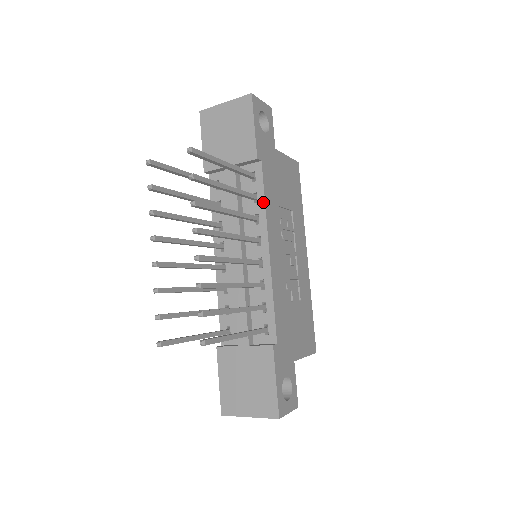
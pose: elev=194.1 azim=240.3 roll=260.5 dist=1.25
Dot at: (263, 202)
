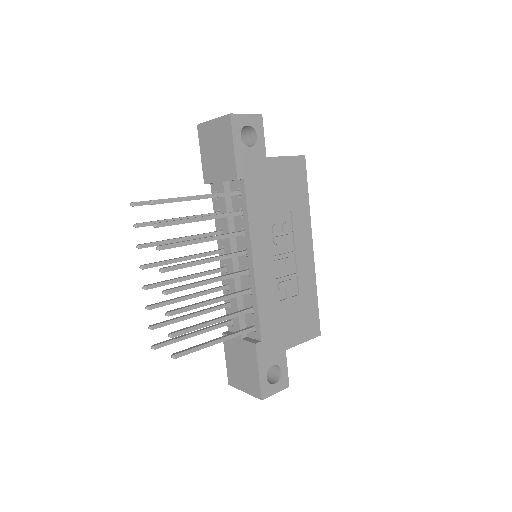
Dot at: (247, 218)
